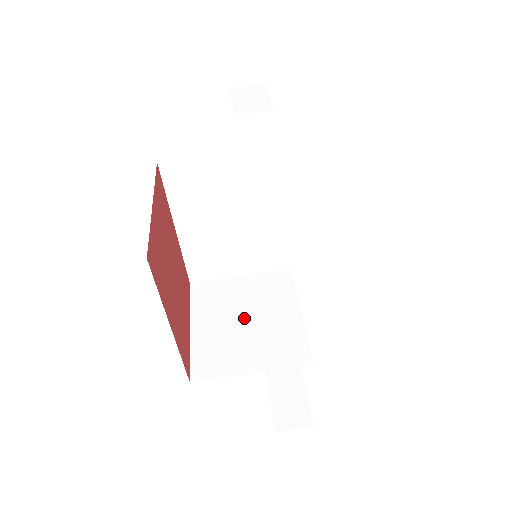
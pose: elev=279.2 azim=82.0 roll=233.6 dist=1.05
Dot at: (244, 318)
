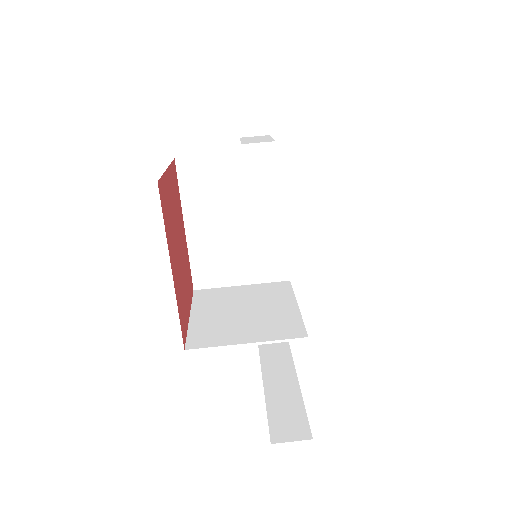
Dot at: (242, 310)
